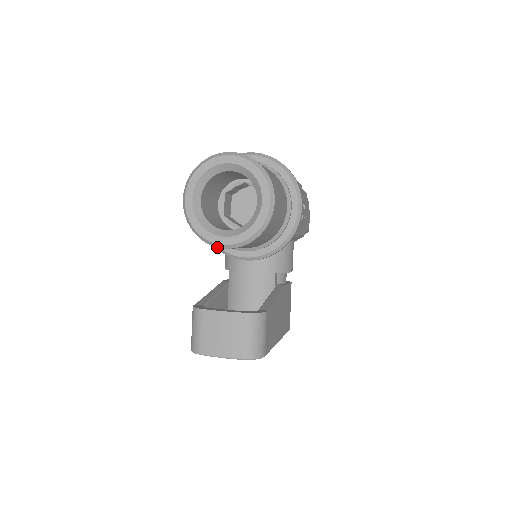
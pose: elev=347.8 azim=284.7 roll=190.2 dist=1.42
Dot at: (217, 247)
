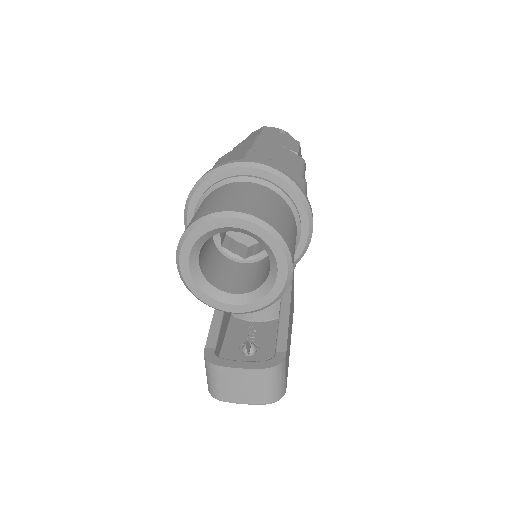
Dot at: occluded
